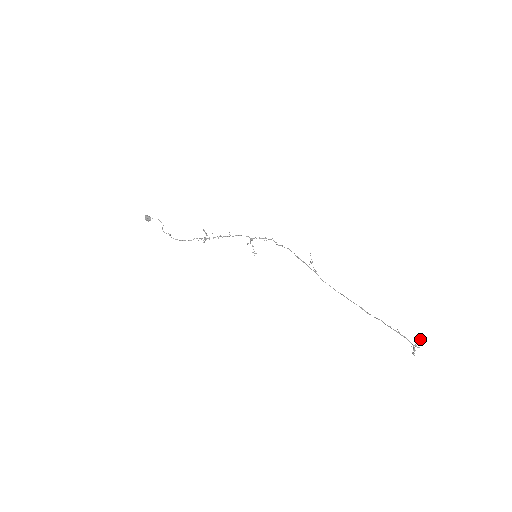
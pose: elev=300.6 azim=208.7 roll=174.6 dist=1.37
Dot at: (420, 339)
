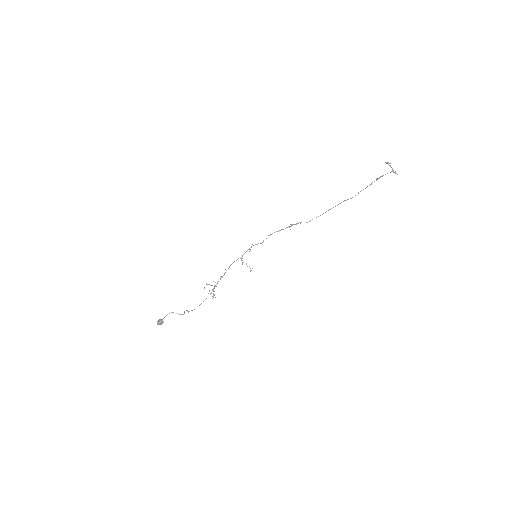
Dot at: (390, 163)
